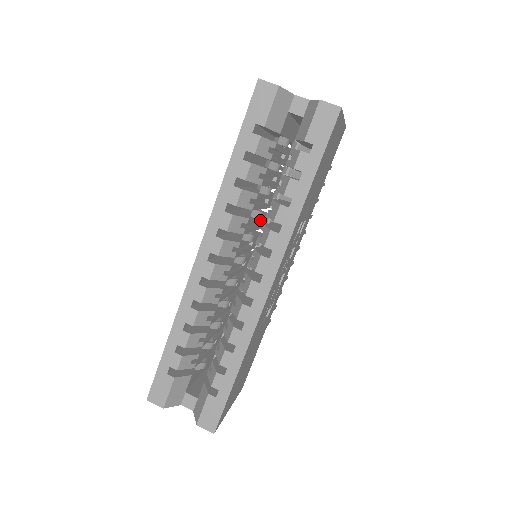
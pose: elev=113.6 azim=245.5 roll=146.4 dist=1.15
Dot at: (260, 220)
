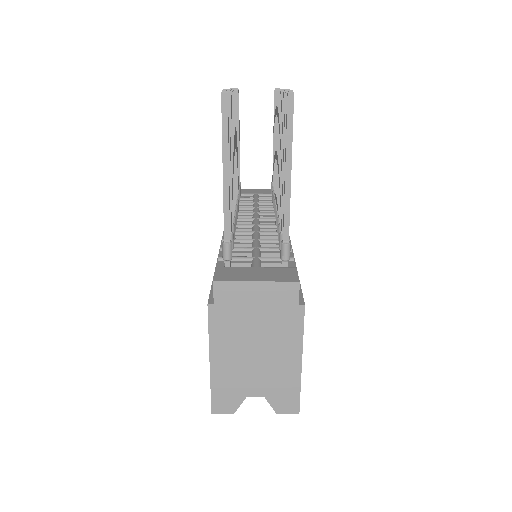
Dot at: occluded
